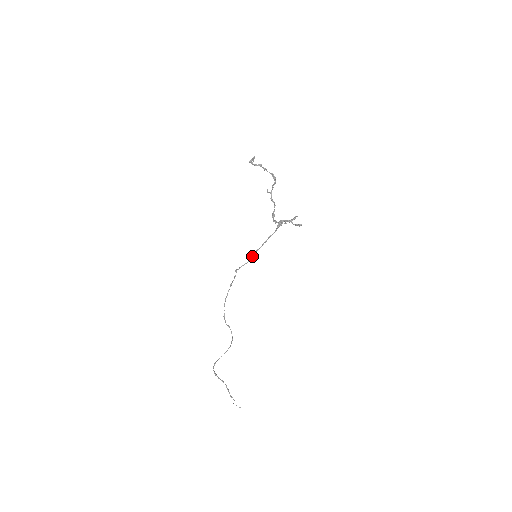
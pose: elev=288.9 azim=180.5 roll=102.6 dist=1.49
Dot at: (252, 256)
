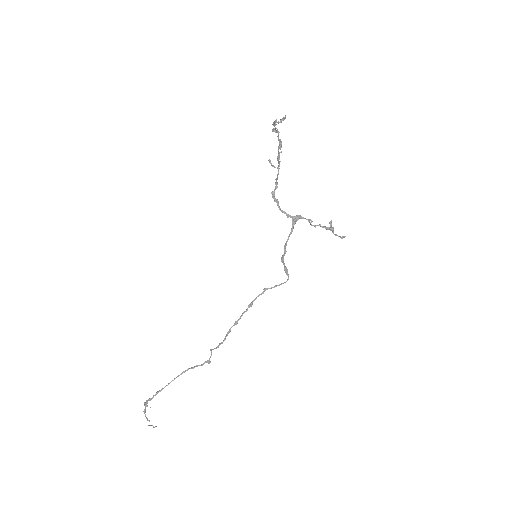
Dot at: (287, 270)
